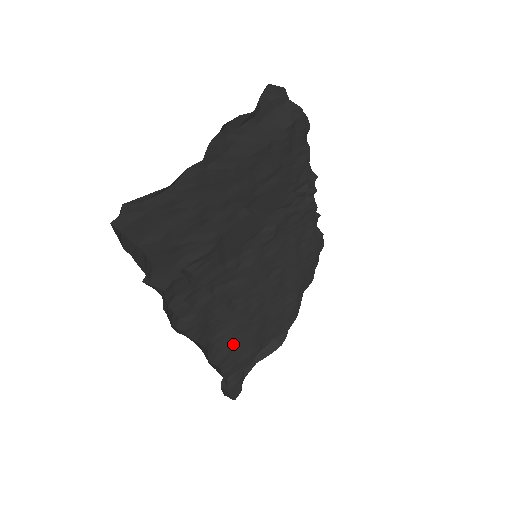
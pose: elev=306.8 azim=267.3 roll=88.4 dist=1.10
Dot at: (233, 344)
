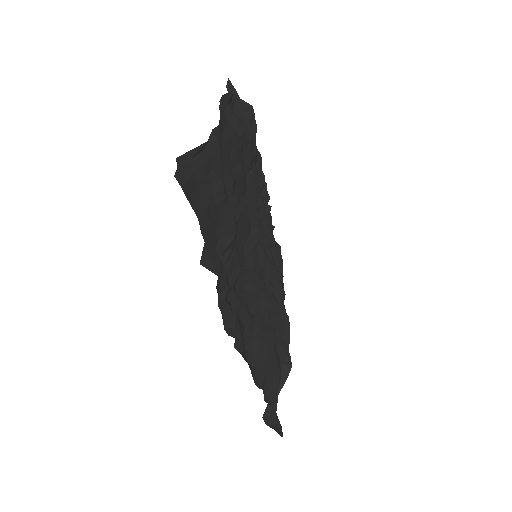
Dot at: (264, 363)
